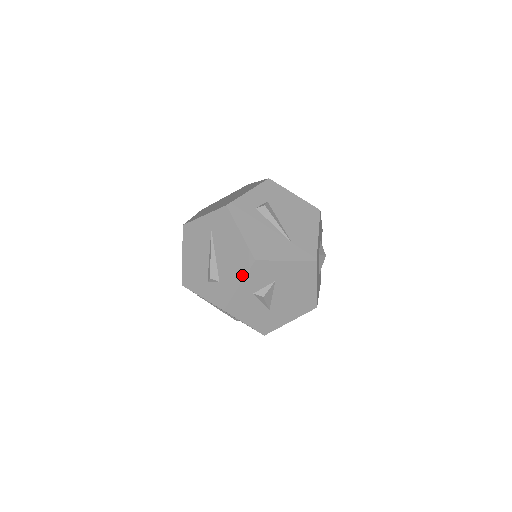
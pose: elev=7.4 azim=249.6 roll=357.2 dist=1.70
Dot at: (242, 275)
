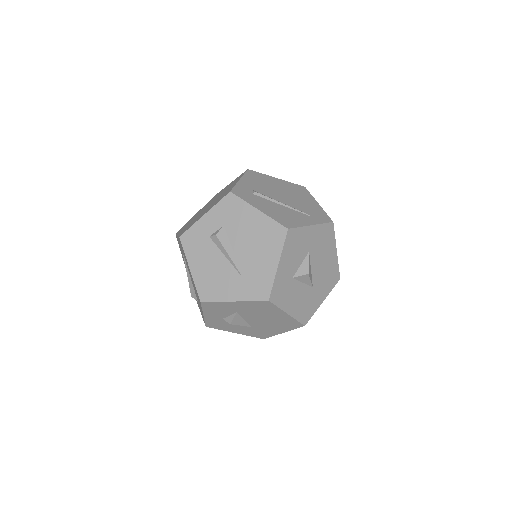
Dot at: (201, 308)
